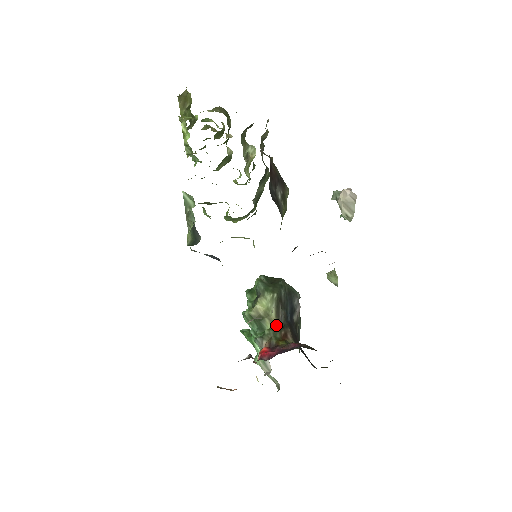
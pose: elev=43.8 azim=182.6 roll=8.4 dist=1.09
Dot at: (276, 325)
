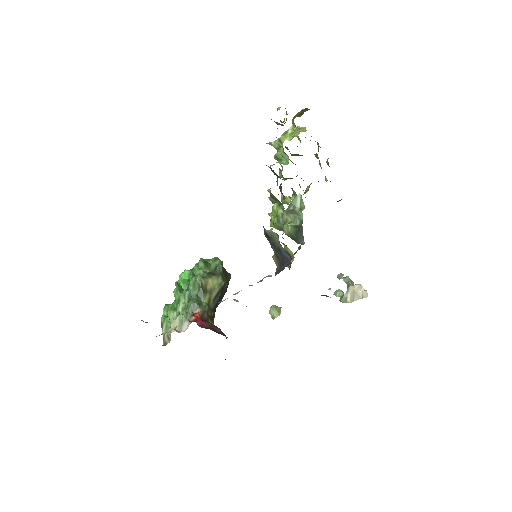
Dot at: (210, 304)
